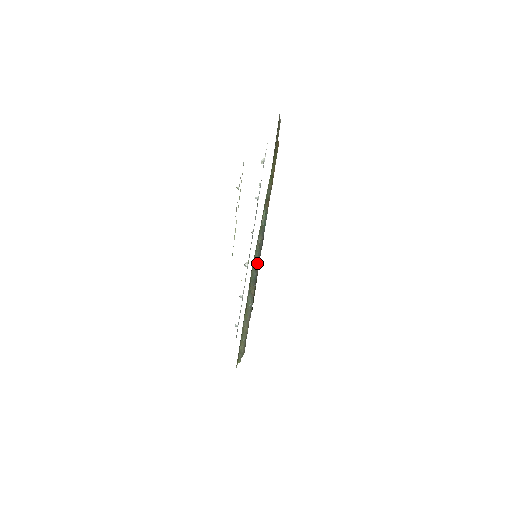
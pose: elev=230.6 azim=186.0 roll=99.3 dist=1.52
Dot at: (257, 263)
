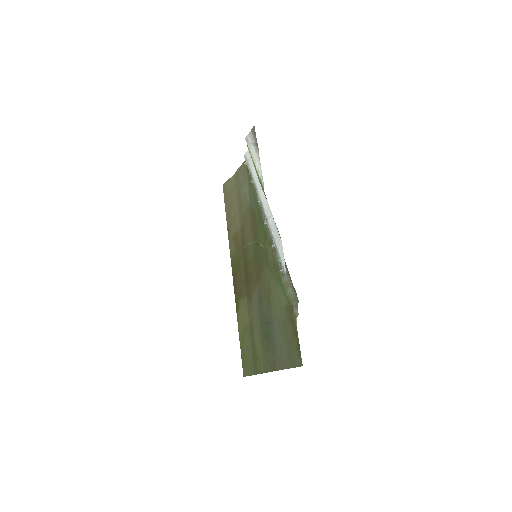
Dot at: occluded
